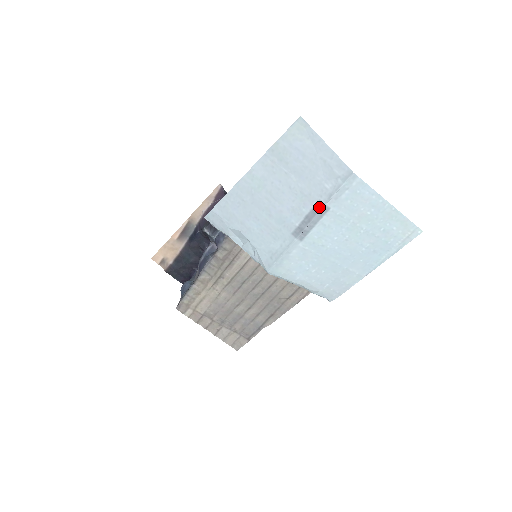
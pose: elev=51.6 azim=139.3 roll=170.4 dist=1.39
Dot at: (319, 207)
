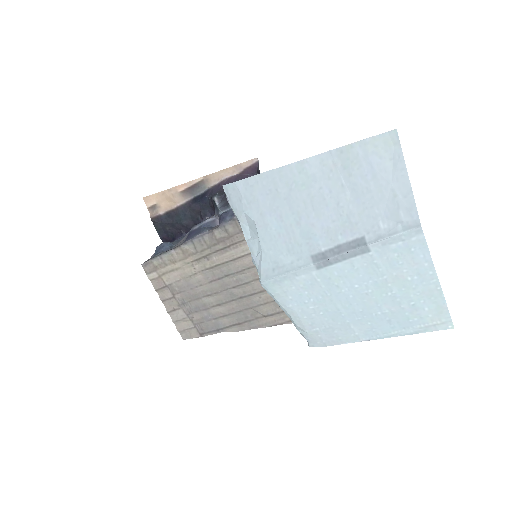
Dot at: (359, 243)
